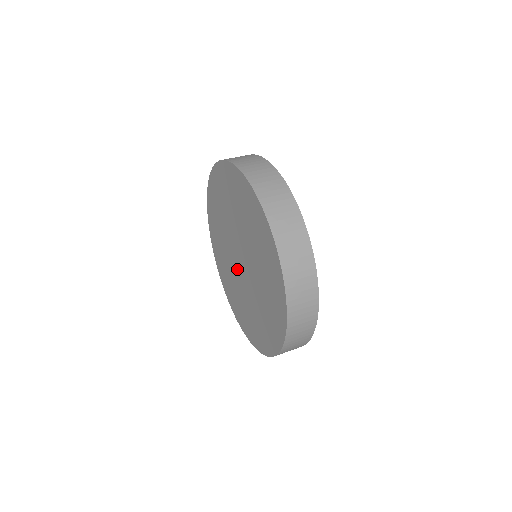
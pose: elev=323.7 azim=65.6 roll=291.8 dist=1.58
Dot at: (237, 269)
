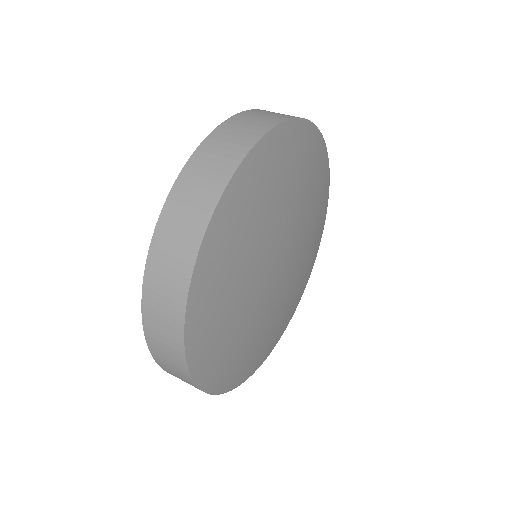
Dot at: occluded
